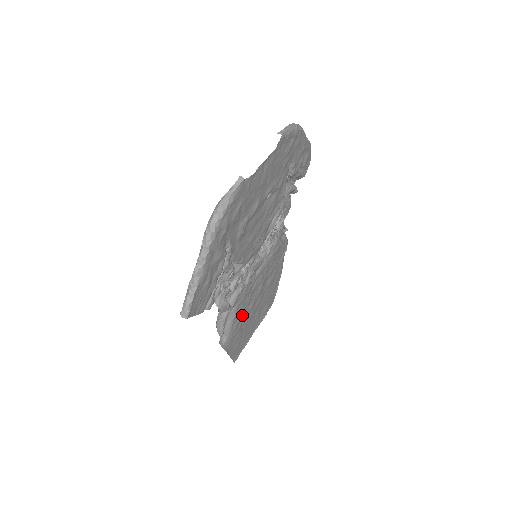
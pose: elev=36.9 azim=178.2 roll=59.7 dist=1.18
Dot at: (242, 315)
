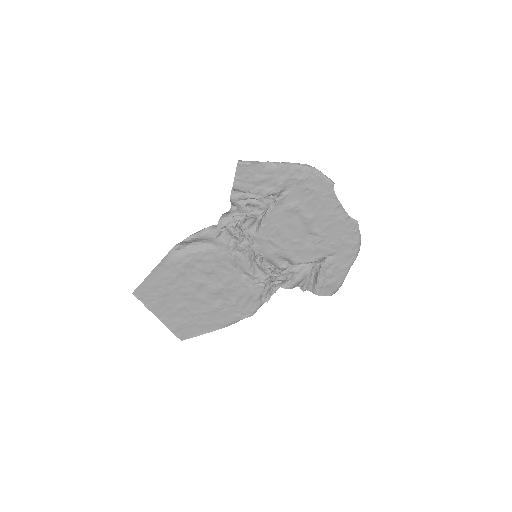
Dot at: (196, 269)
